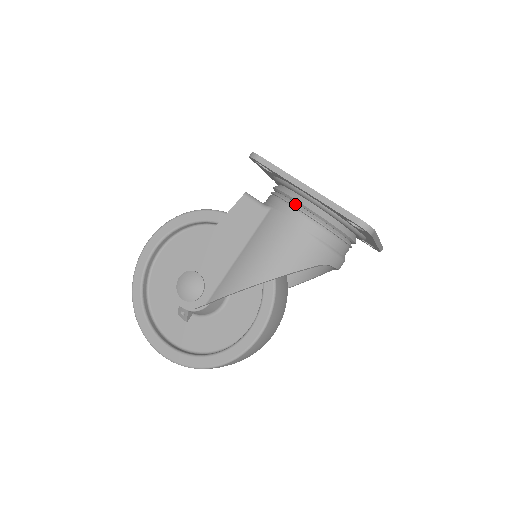
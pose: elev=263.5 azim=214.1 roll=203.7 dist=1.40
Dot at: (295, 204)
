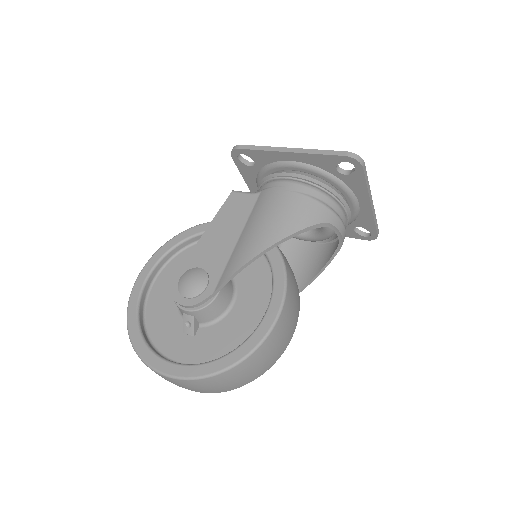
Dot at: (283, 177)
